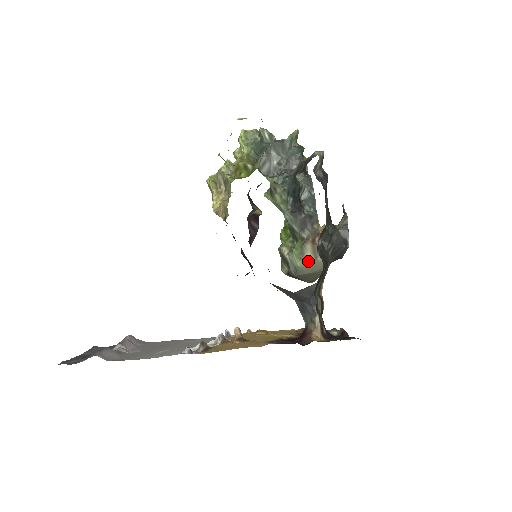
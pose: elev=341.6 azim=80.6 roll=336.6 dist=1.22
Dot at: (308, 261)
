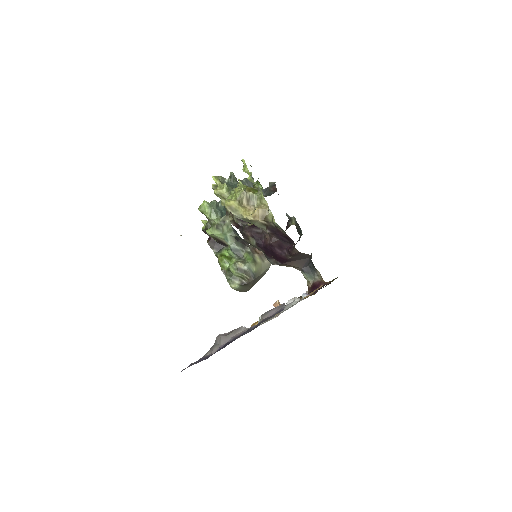
Dot at: (259, 265)
